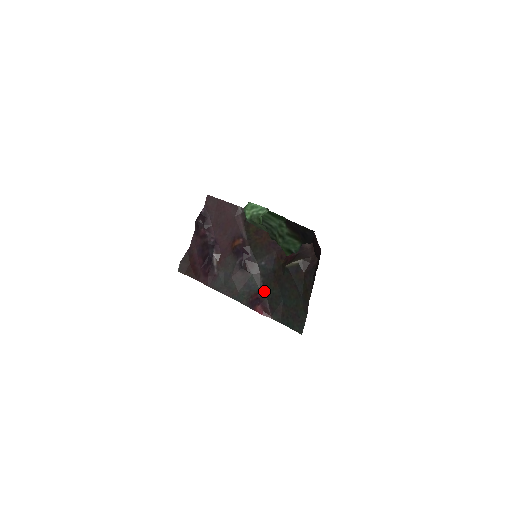
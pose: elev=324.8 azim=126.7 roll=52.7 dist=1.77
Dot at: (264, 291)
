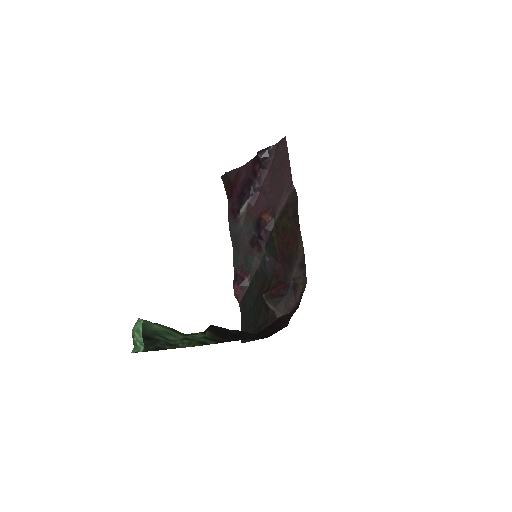
Dot at: (252, 279)
